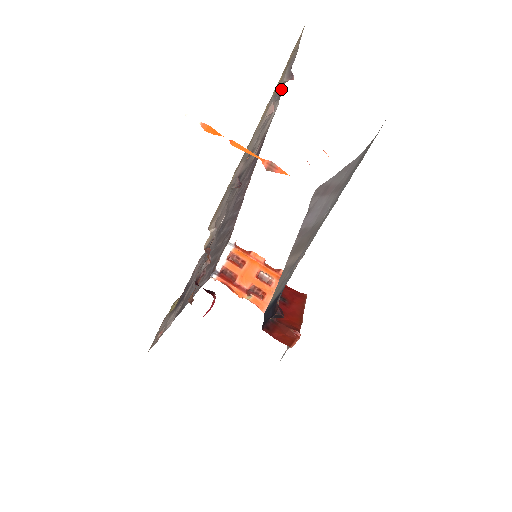
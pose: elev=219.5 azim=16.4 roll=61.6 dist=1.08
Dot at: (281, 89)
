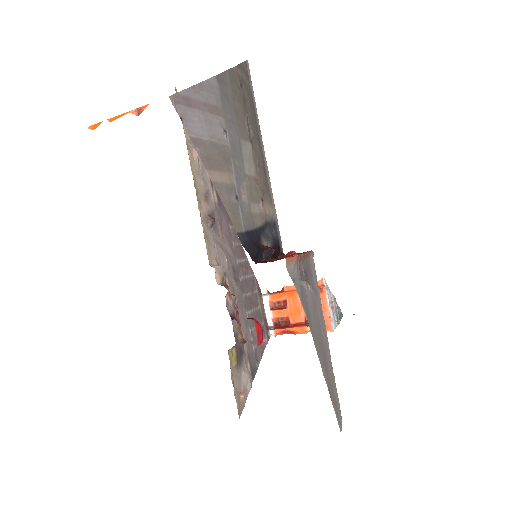
Dot at: occluded
